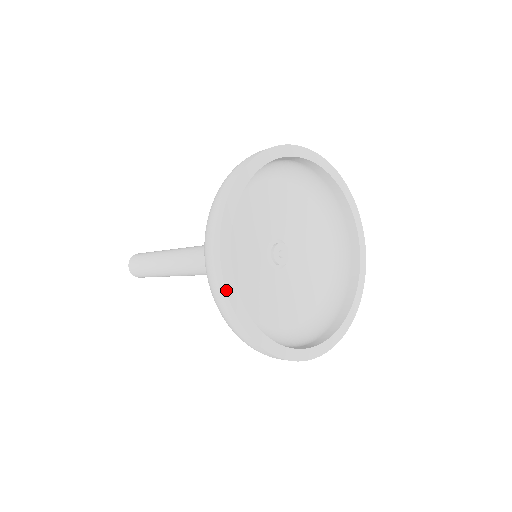
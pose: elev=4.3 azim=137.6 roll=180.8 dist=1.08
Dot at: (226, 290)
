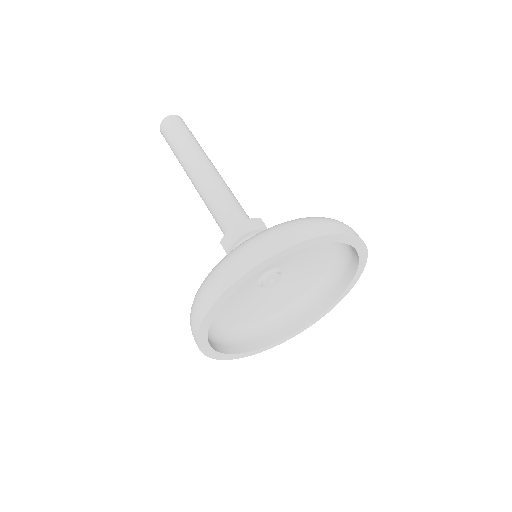
Dot at: (251, 355)
